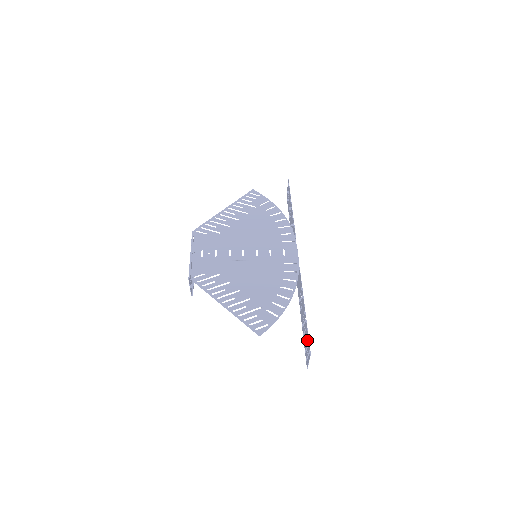
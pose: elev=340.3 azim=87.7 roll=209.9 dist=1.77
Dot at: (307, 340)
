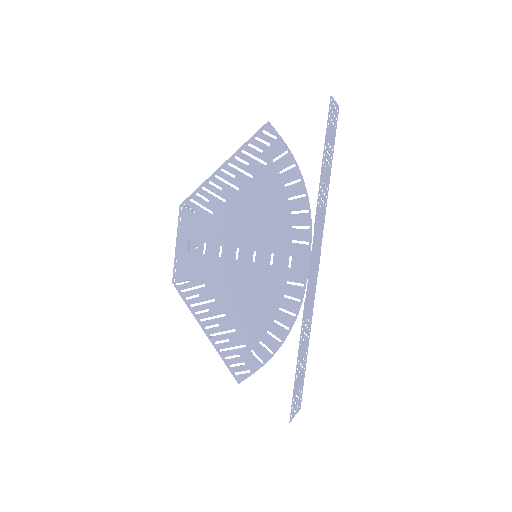
Dot at: (294, 397)
